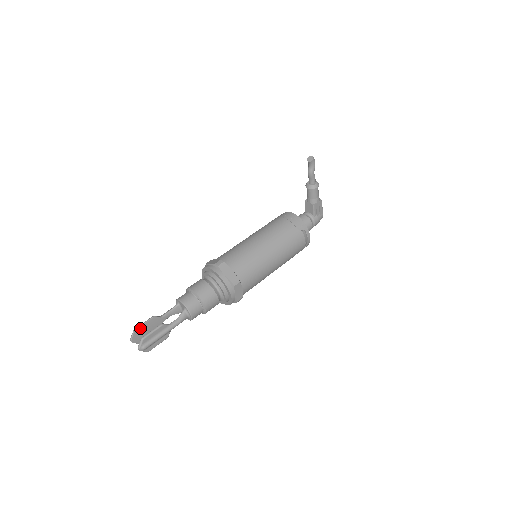
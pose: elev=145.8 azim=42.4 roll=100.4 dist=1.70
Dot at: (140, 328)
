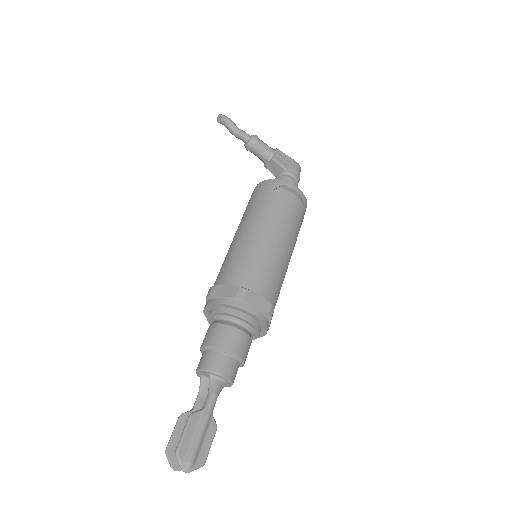
Dot at: (172, 443)
